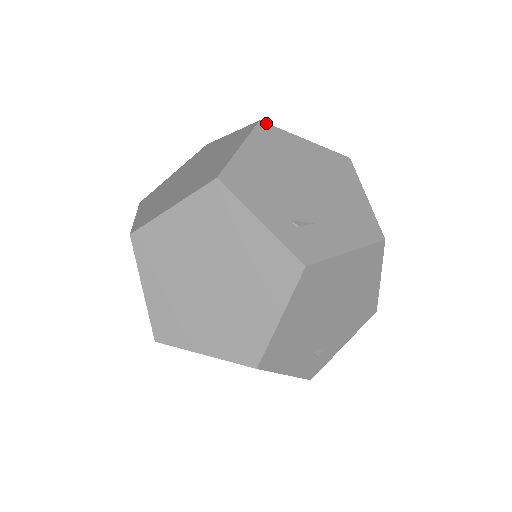
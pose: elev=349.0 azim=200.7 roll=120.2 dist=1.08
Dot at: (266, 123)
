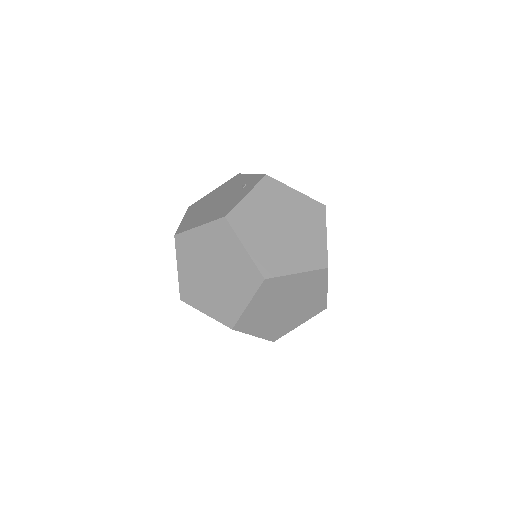
Dot at: (325, 207)
